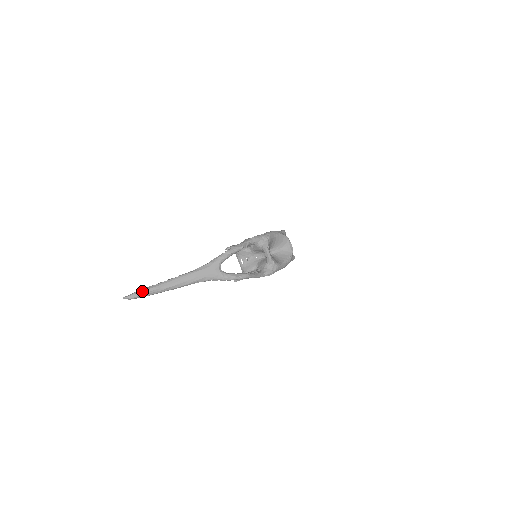
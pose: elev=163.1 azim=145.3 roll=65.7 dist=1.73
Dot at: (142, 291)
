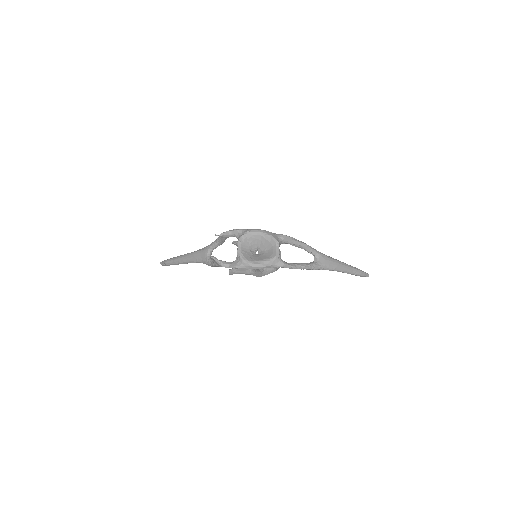
Dot at: (166, 260)
